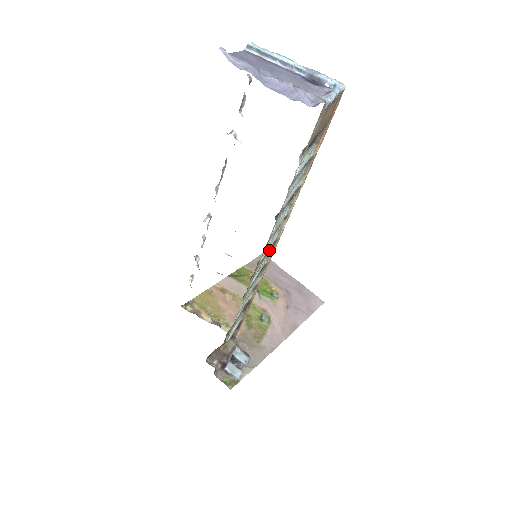
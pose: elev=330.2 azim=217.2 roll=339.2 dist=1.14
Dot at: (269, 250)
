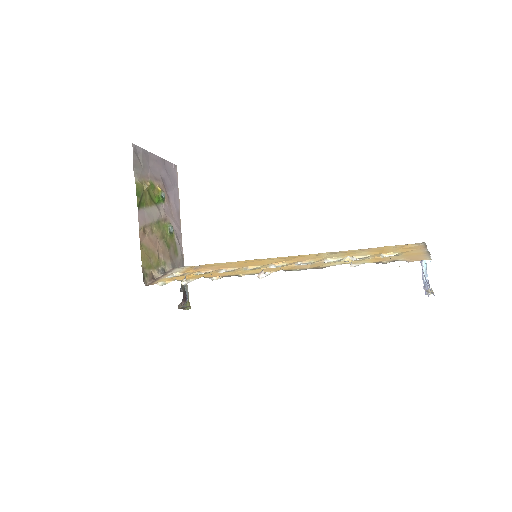
Dot at: occluded
